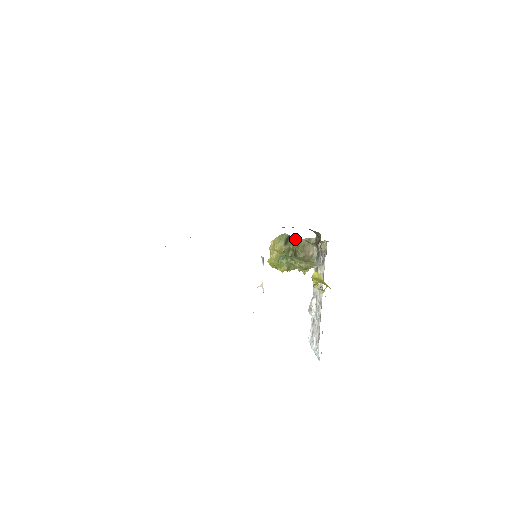
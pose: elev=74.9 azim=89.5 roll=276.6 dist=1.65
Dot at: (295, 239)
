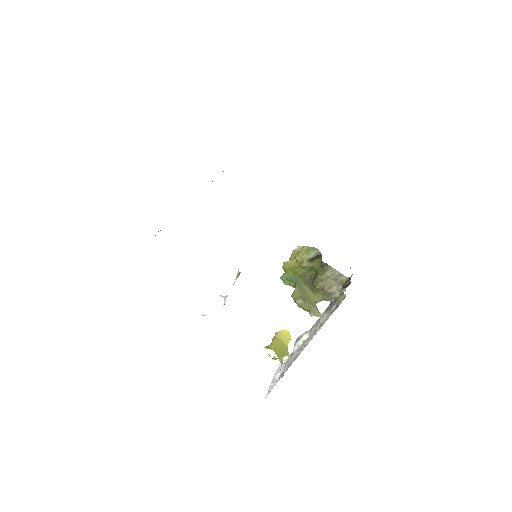
Dot at: (325, 263)
